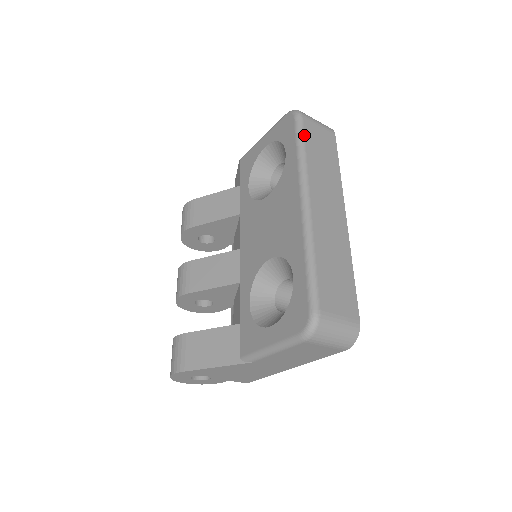
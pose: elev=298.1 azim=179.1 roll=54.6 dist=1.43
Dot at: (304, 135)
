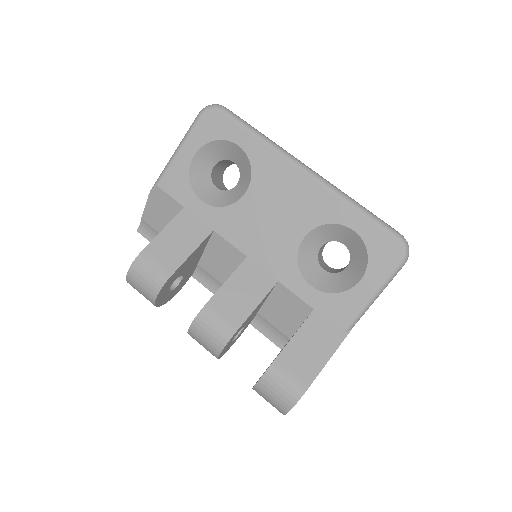
Dot at: occluded
